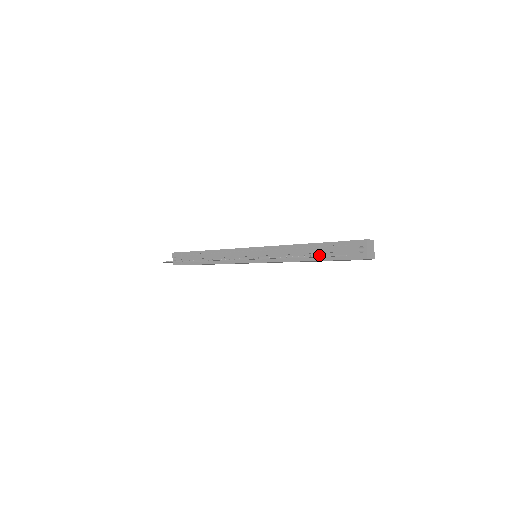
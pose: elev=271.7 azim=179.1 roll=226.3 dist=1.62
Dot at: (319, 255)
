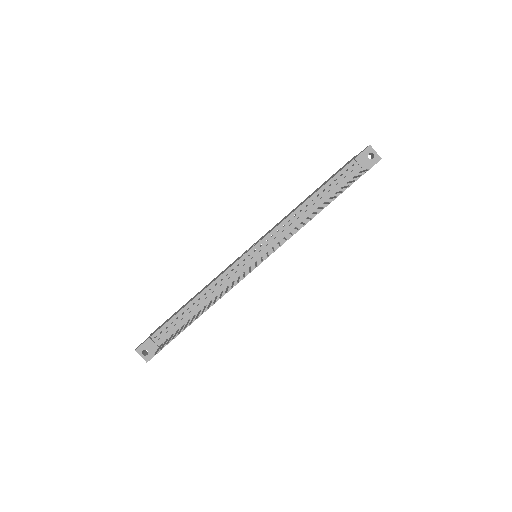
Dot at: (361, 175)
